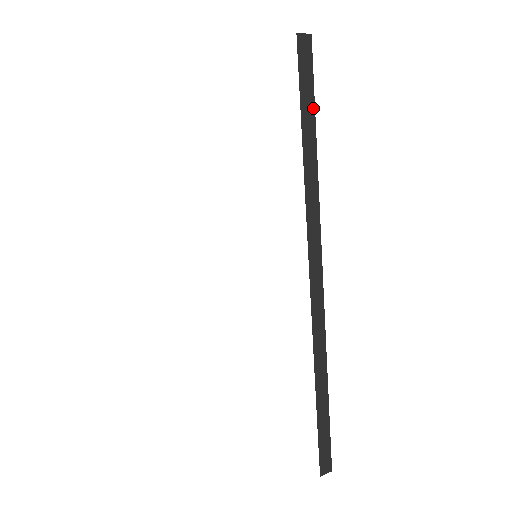
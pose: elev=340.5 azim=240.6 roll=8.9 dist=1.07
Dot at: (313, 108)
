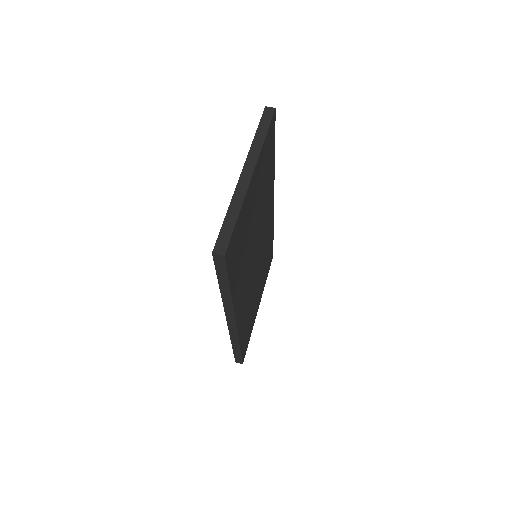
Dot at: (227, 279)
